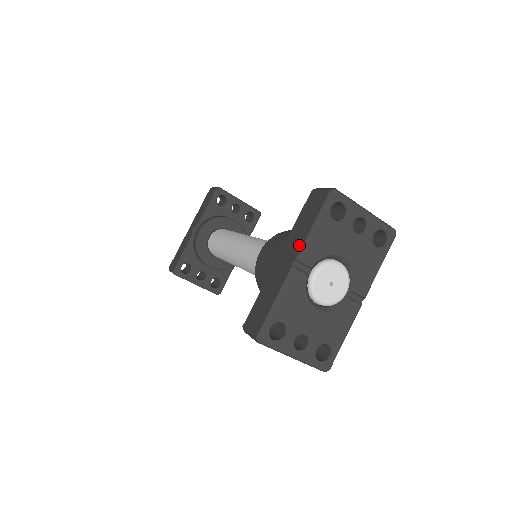
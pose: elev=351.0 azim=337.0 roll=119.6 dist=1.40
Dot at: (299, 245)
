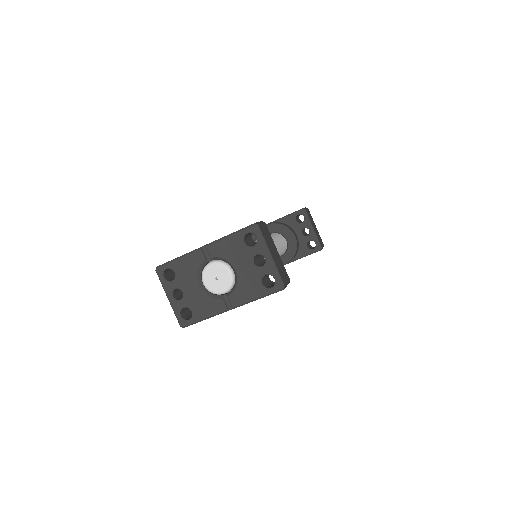
Dot at: (216, 240)
